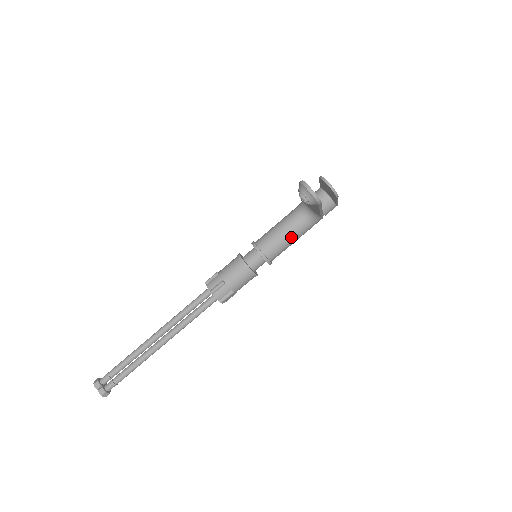
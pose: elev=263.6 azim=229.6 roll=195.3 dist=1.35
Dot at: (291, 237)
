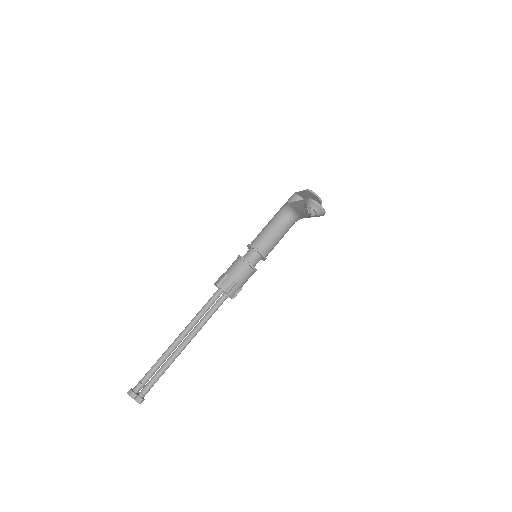
Dot at: (281, 237)
